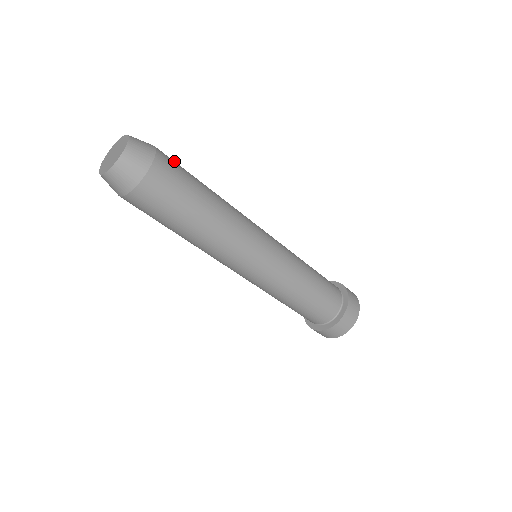
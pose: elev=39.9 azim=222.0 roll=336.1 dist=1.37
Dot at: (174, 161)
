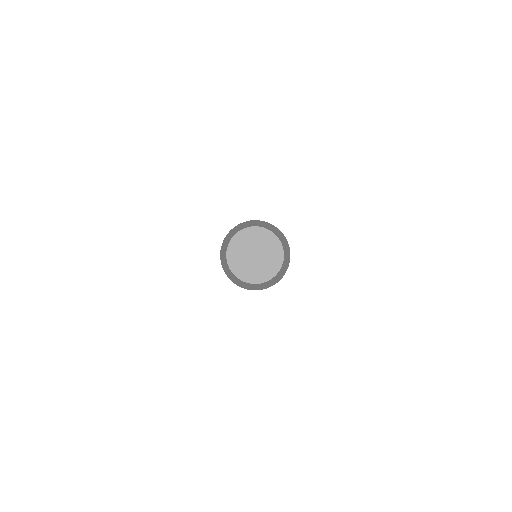
Dot at: occluded
